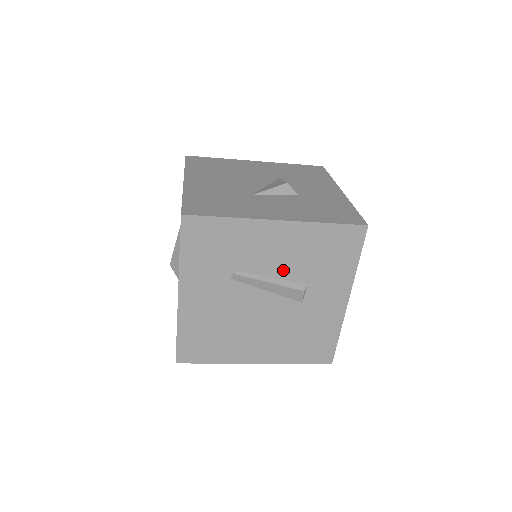
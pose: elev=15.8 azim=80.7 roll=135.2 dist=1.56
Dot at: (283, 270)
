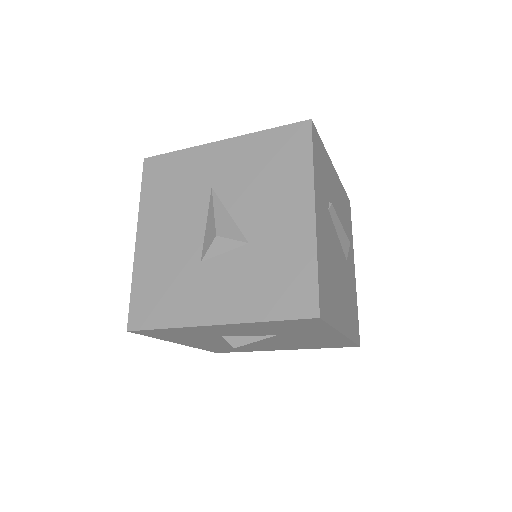
Dot at: (339, 218)
